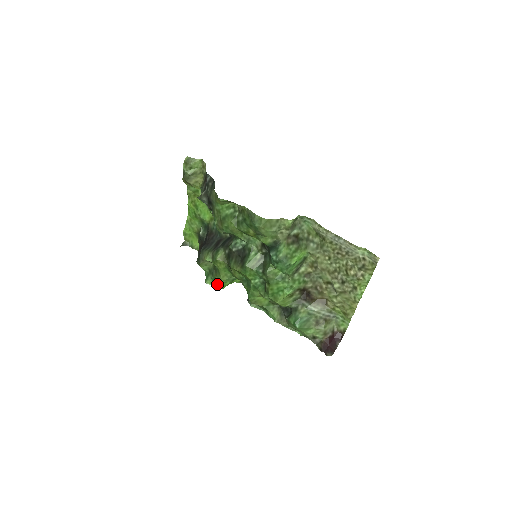
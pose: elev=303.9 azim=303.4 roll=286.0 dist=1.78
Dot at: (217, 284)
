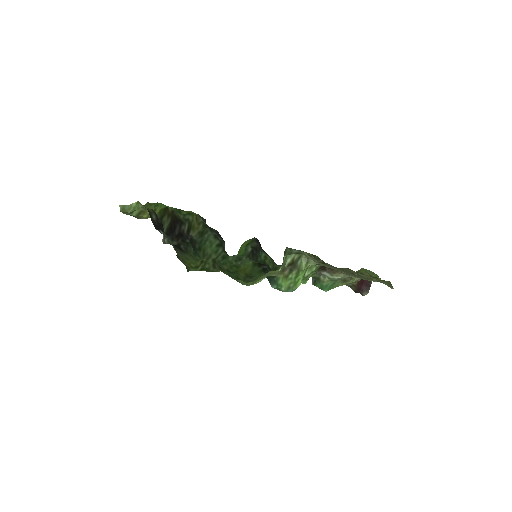
Dot at: occluded
